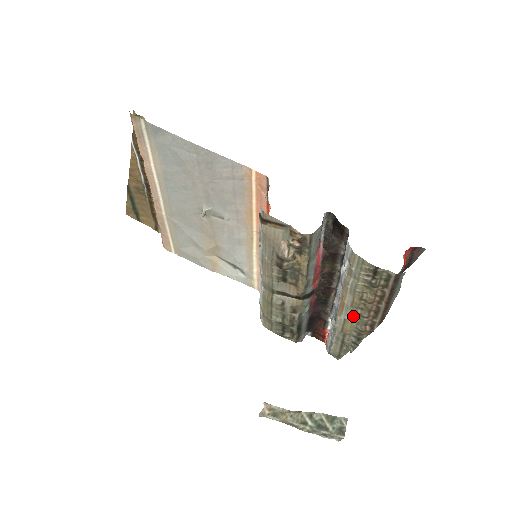
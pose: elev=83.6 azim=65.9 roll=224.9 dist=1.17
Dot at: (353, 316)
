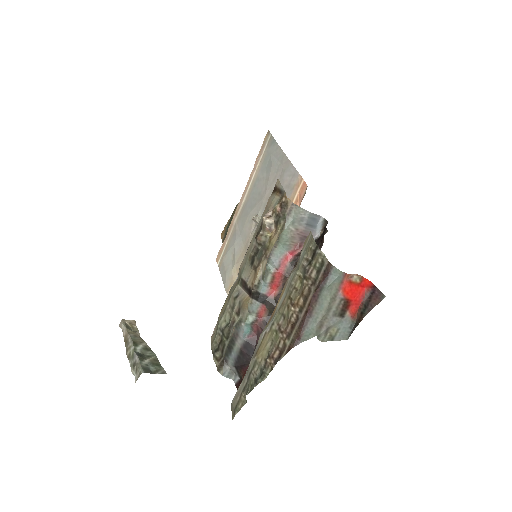
Dot at: (274, 328)
